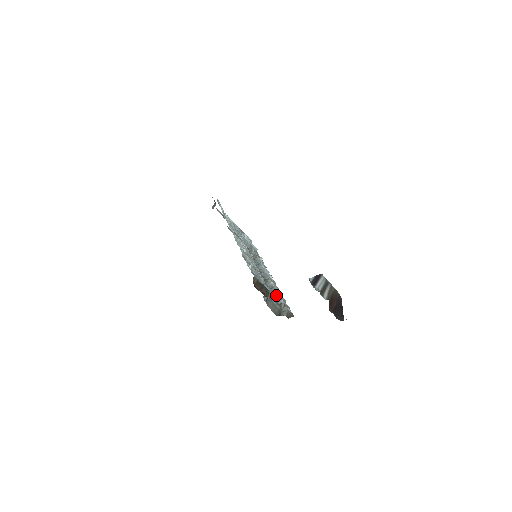
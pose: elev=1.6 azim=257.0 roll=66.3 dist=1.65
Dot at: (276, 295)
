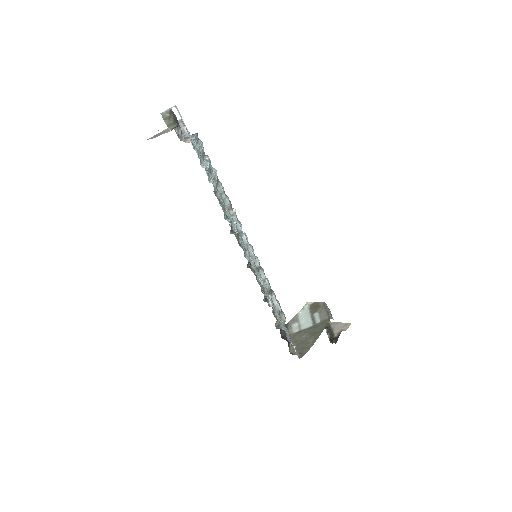
Dot at: (272, 298)
